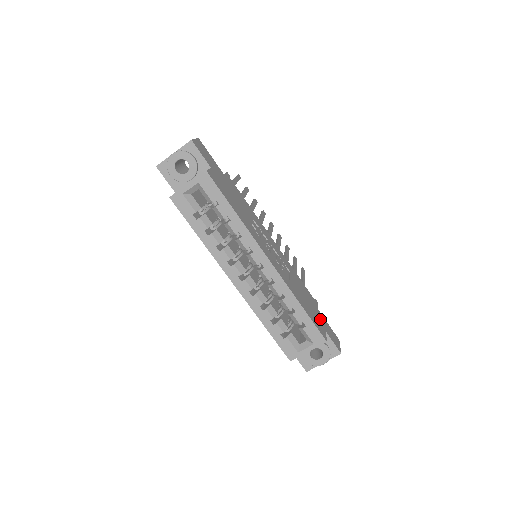
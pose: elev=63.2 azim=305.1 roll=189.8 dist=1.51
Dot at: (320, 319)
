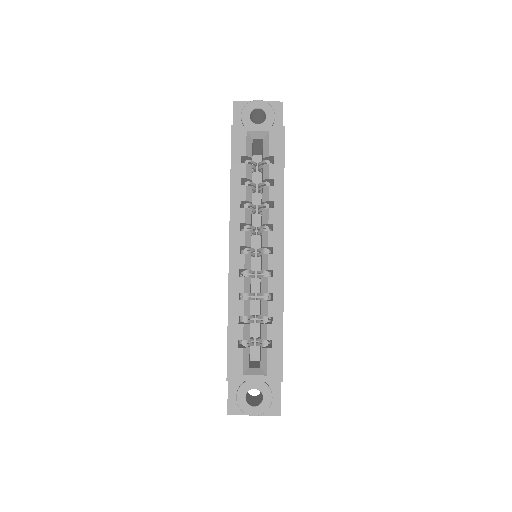
Dot at: occluded
